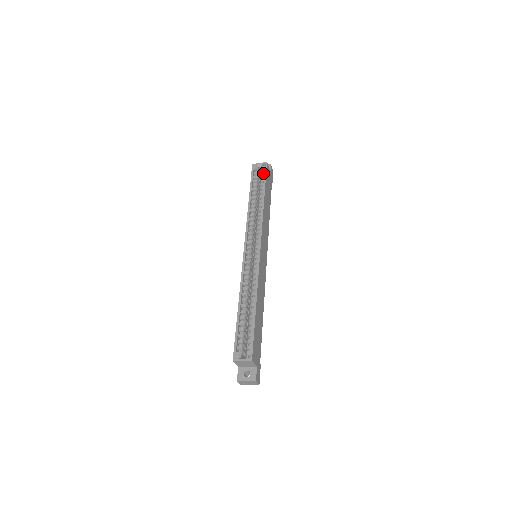
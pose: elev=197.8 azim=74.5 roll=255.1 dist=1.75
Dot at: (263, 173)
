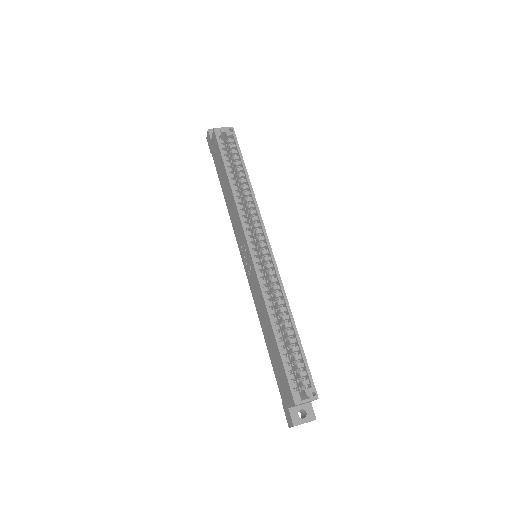
Dot at: (232, 142)
